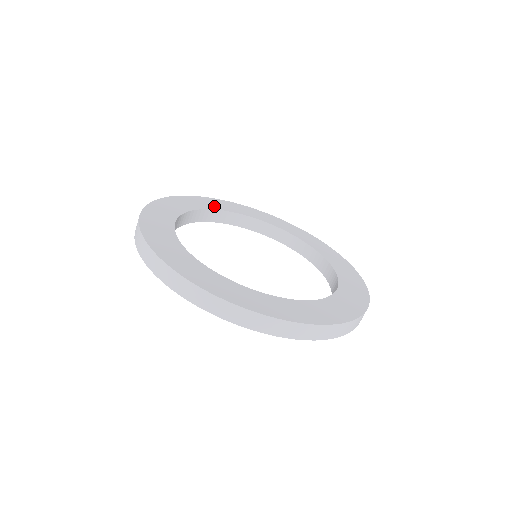
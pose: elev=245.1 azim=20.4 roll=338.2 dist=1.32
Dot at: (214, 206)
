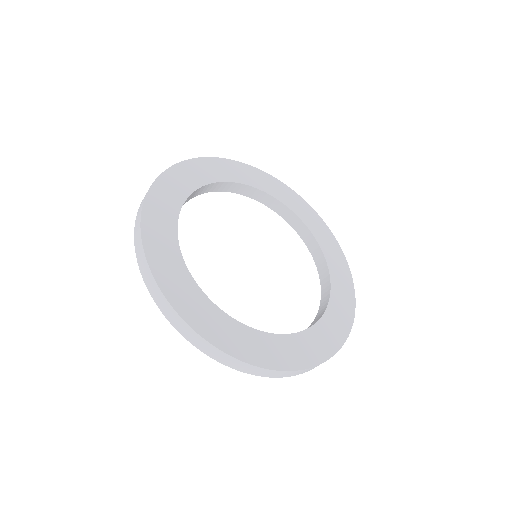
Dot at: (178, 195)
